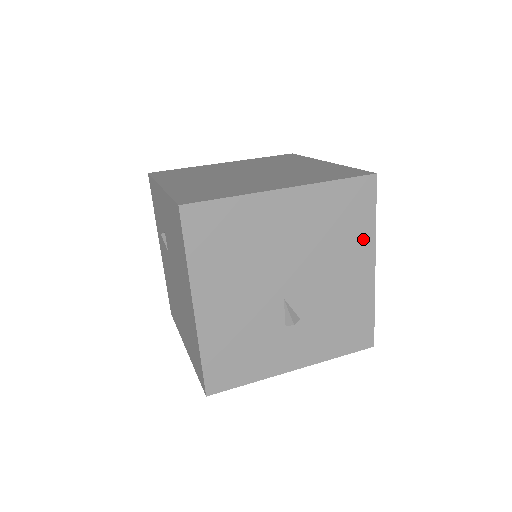
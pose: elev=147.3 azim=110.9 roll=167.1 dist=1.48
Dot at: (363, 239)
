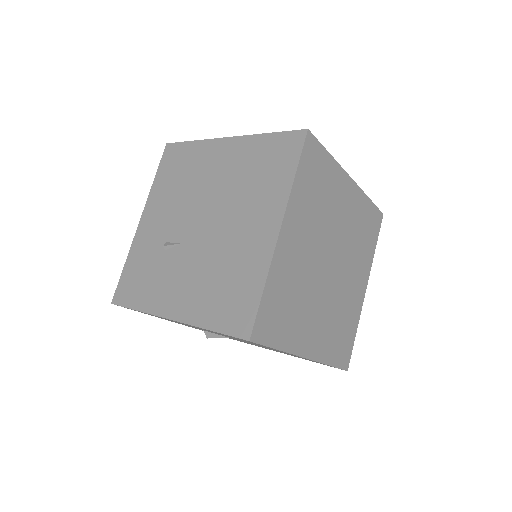
Dot at: occluded
